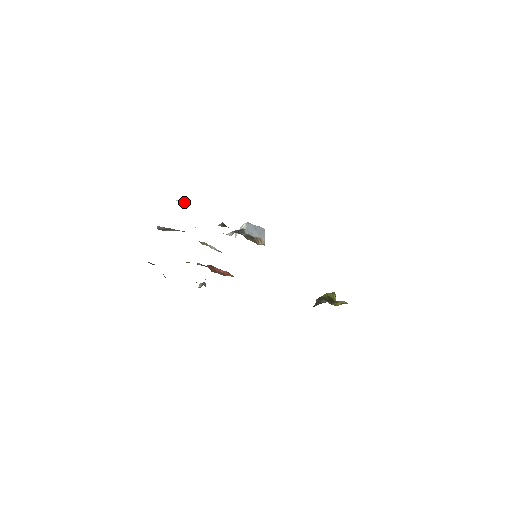
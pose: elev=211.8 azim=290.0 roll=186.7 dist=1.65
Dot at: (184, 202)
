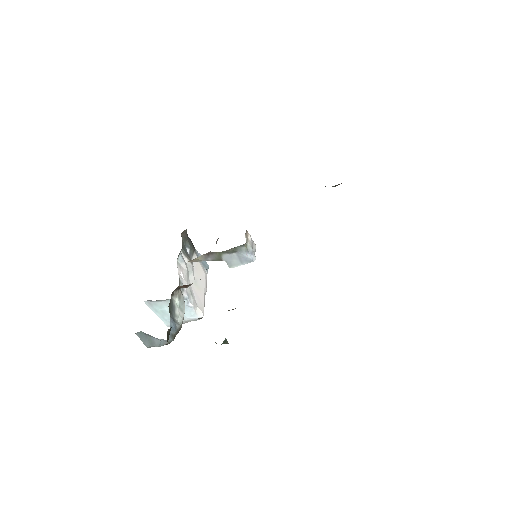
Dot at: occluded
